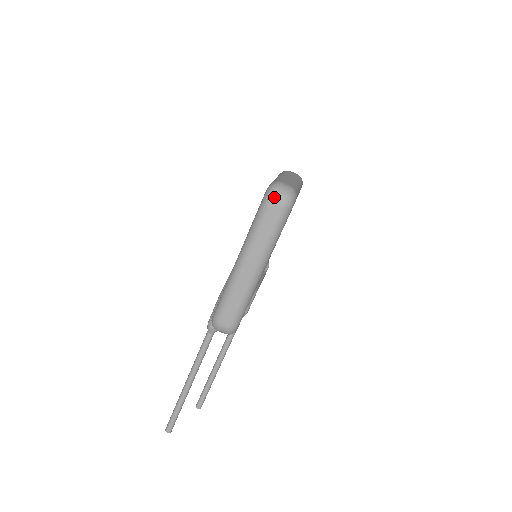
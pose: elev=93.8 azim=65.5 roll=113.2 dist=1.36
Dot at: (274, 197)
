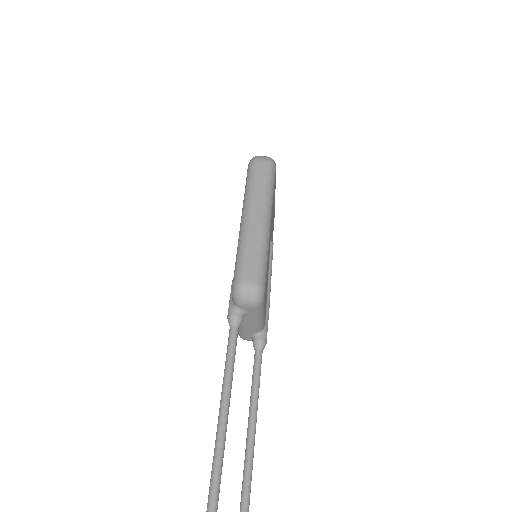
Dot at: (257, 158)
